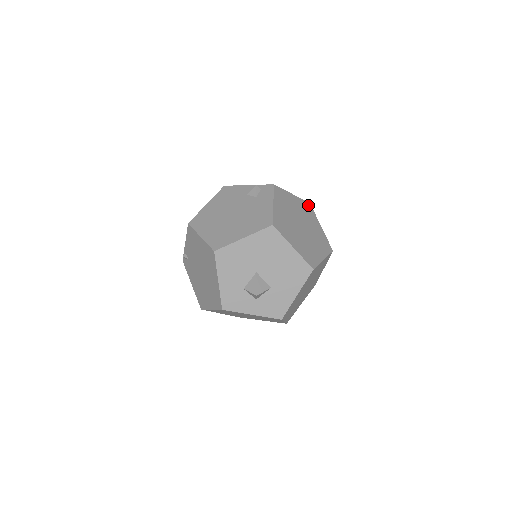
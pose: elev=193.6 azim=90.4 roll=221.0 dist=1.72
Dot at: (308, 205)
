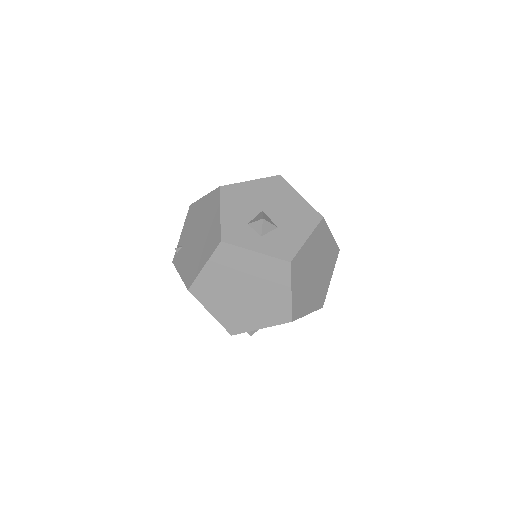
Dot at: occluded
